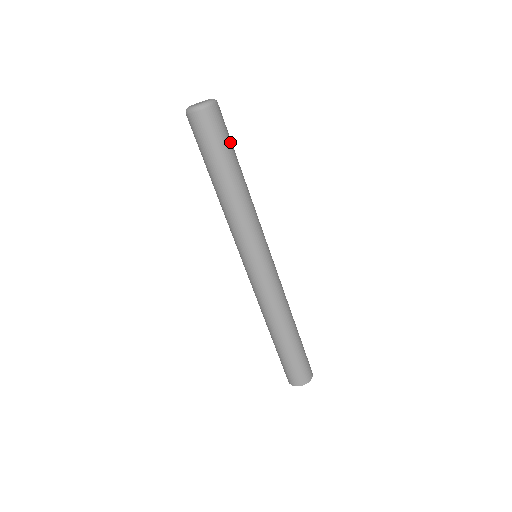
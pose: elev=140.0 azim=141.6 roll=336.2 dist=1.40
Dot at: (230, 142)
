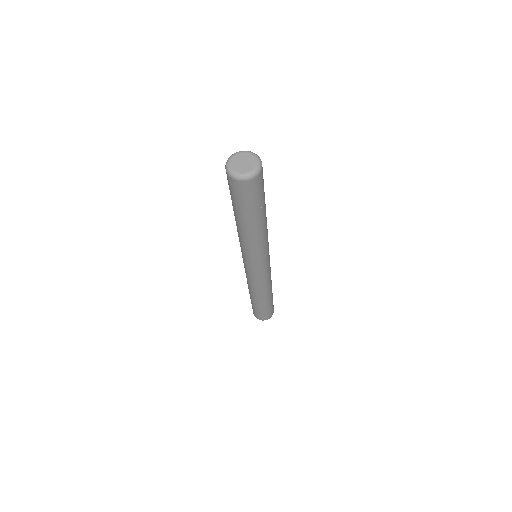
Dot at: (256, 204)
